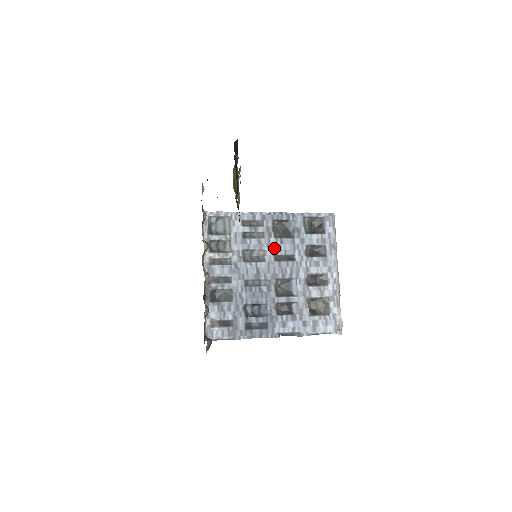
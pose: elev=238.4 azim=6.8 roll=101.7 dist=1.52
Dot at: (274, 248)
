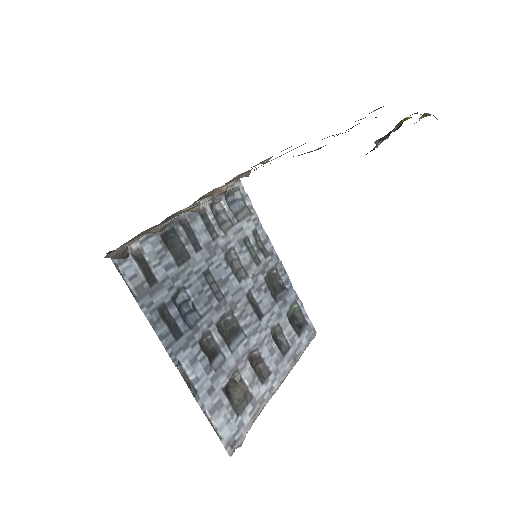
Dot at: (256, 285)
